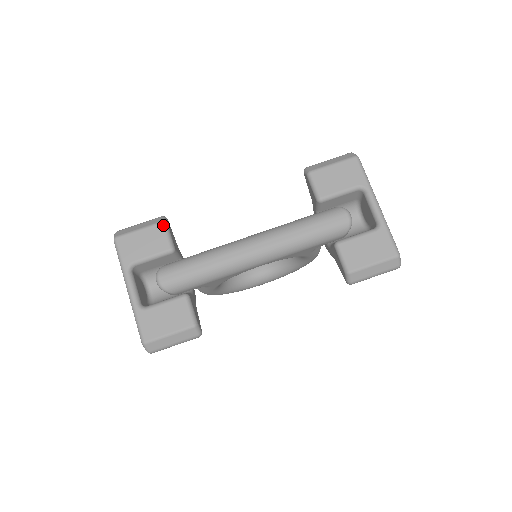
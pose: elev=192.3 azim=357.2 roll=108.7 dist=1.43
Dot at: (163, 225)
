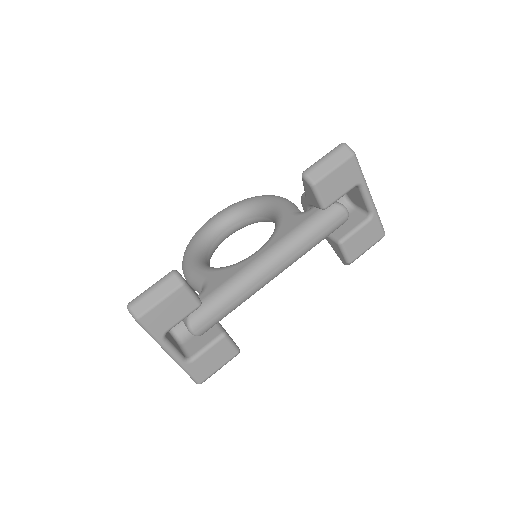
Dot at: (185, 287)
